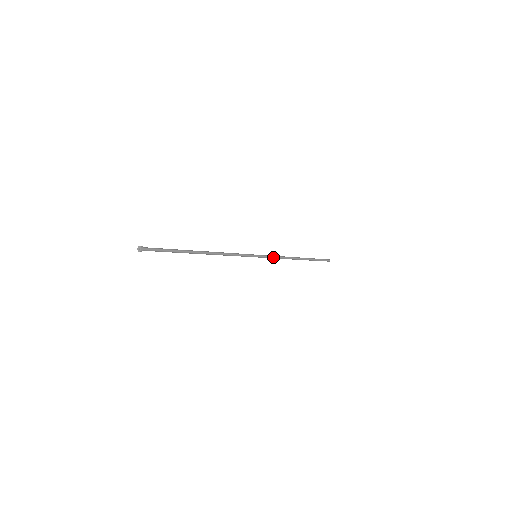
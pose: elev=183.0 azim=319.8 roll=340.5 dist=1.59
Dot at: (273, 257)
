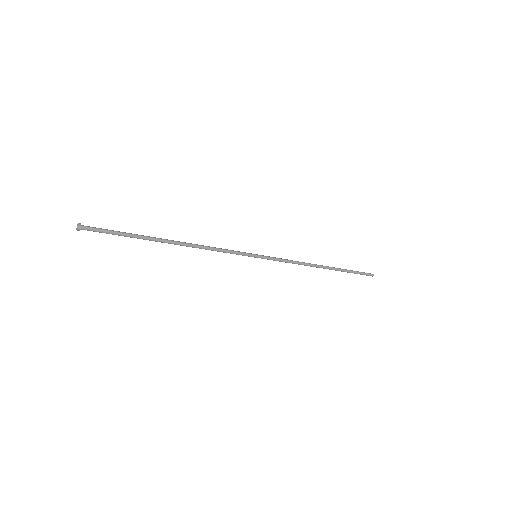
Dot at: (282, 260)
